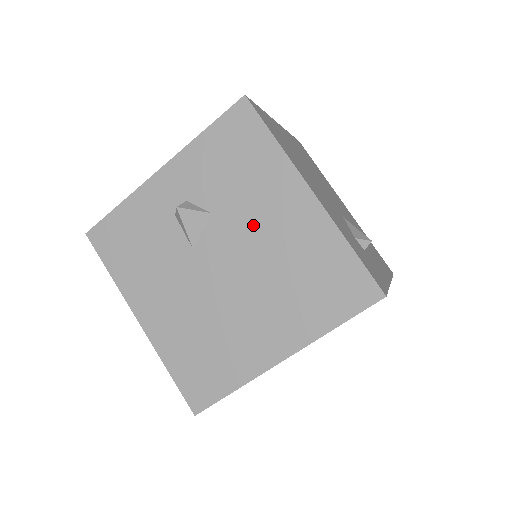
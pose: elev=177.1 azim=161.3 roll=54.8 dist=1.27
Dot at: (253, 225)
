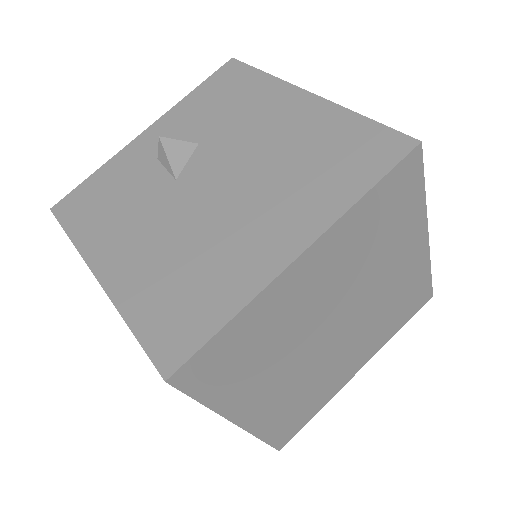
Dot at: (246, 137)
